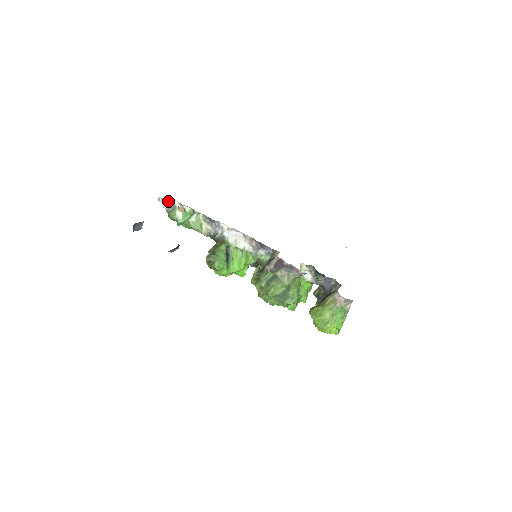
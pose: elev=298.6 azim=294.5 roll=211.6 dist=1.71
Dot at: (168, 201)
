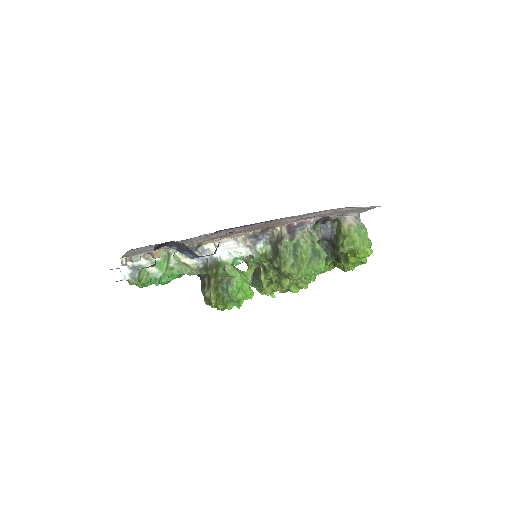
Dot at: (136, 255)
